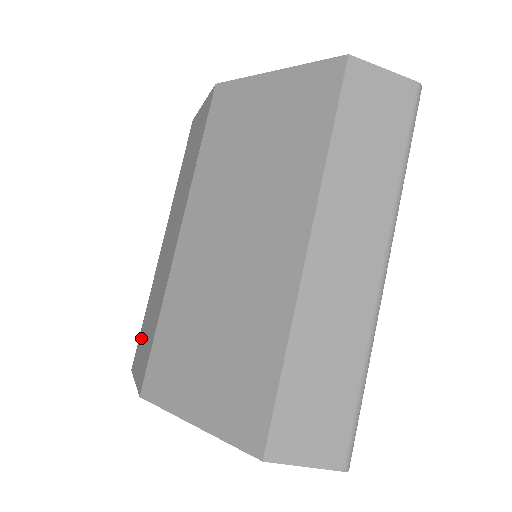
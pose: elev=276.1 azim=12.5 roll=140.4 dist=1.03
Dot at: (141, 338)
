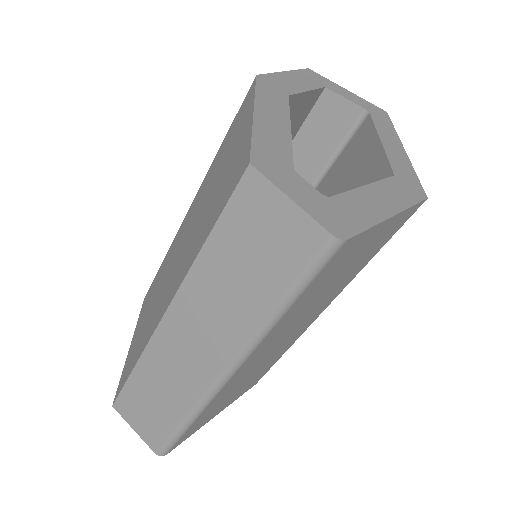
Dot at: occluded
